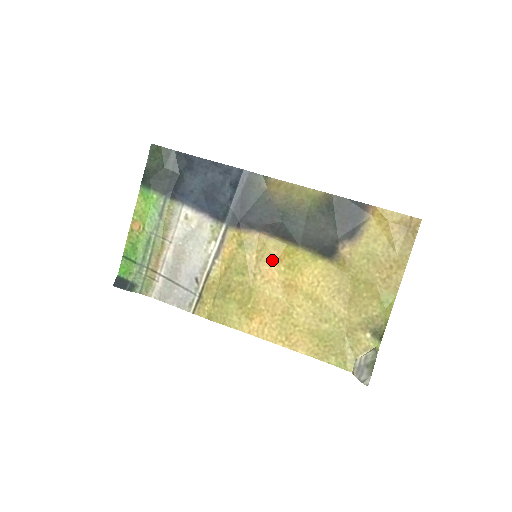
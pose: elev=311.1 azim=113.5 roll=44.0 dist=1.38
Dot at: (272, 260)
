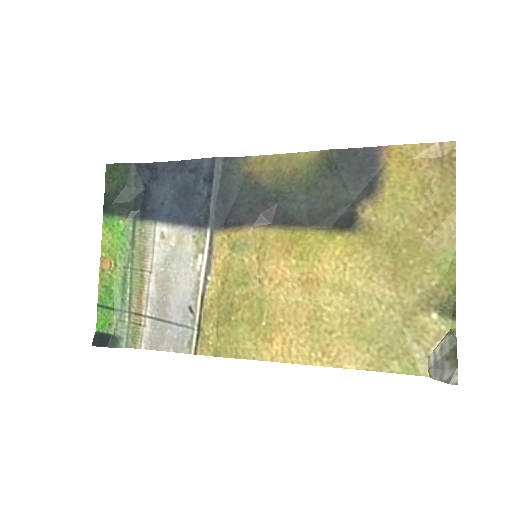
Dot at: (277, 255)
